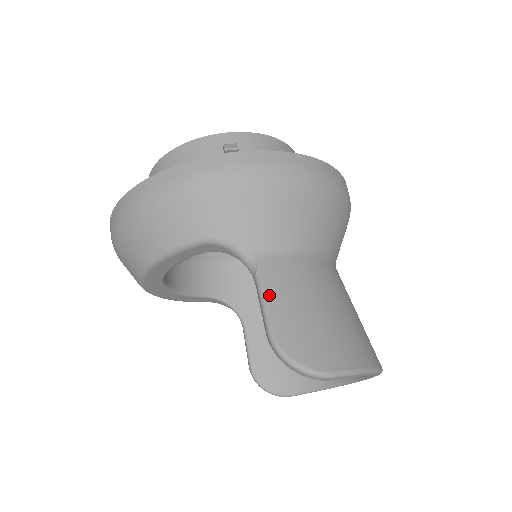
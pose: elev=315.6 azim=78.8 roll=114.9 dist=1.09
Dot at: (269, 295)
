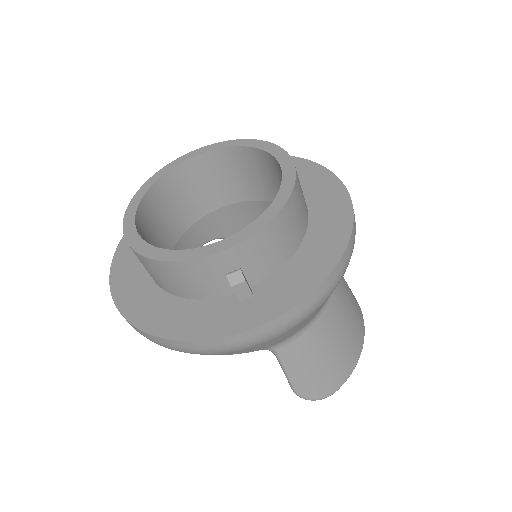
Dot at: (291, 371)
